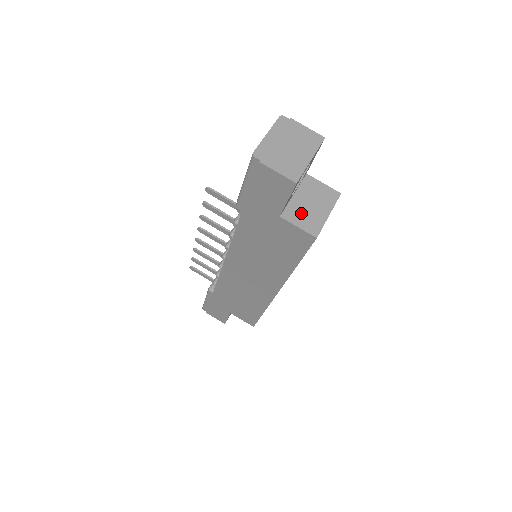
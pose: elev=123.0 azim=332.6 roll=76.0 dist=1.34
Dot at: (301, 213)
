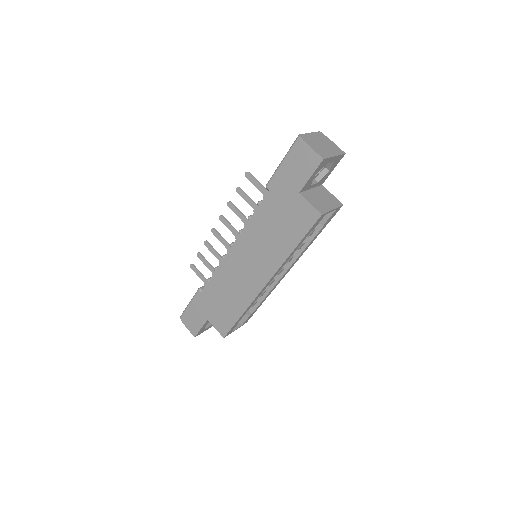
Dot at: (314, 199)
